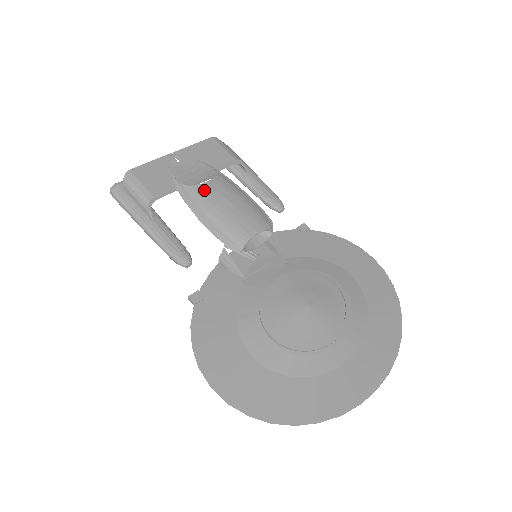
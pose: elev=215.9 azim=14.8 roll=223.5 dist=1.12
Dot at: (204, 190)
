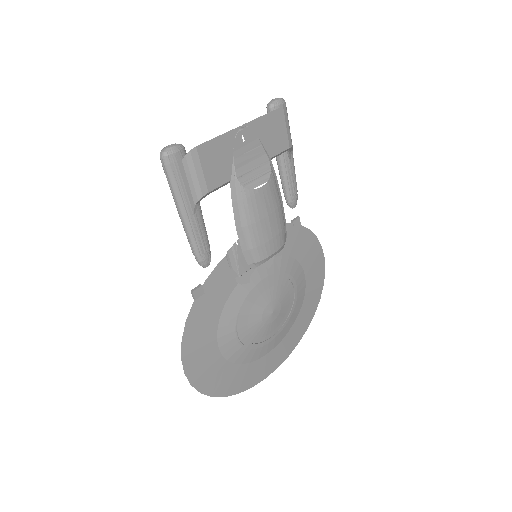
Dot at: (255, 199)
